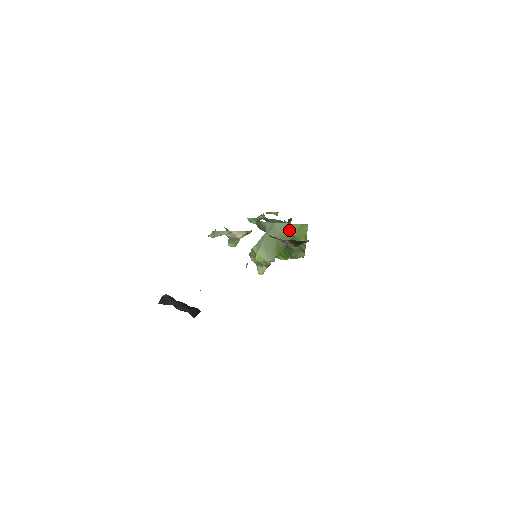
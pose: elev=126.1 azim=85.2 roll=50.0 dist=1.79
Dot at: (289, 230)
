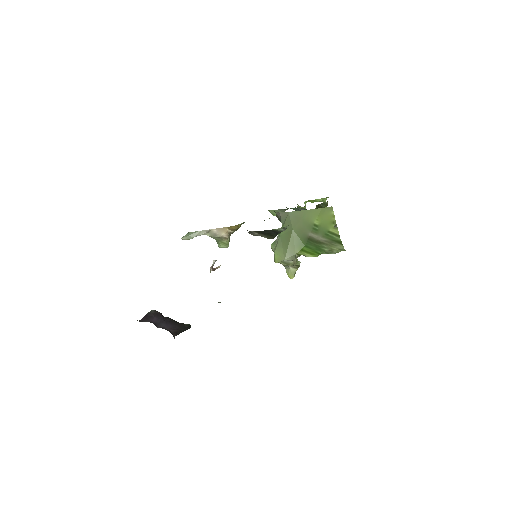
Dot at: (307, 218)
